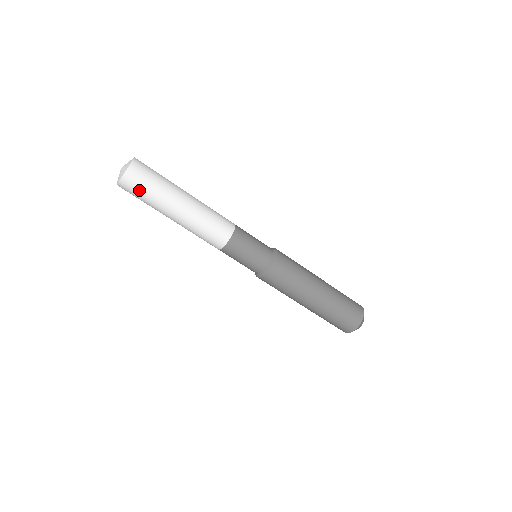
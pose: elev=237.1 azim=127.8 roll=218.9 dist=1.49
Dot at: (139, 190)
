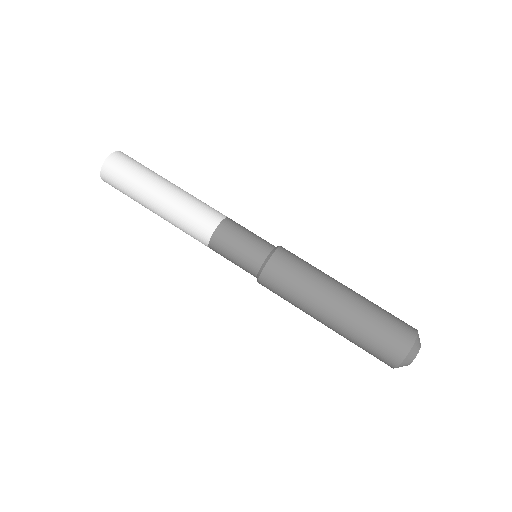
Dot at: (131, 162)
